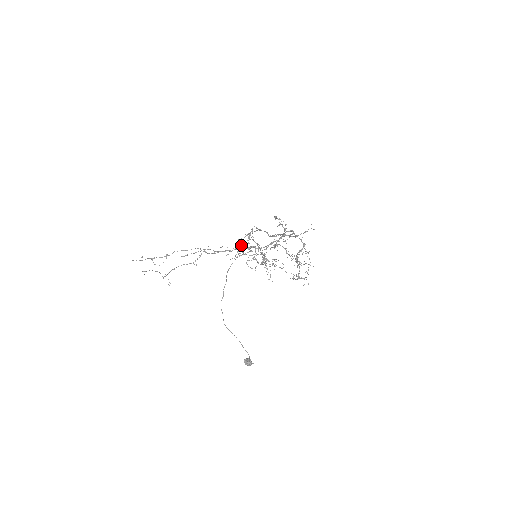
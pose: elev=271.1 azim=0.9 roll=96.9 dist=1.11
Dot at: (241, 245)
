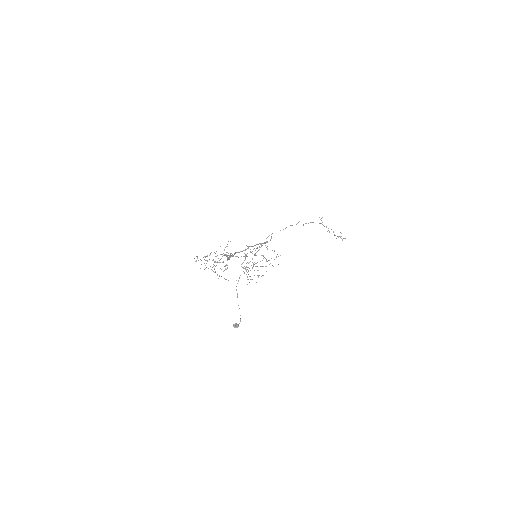
Dot at: occluded
